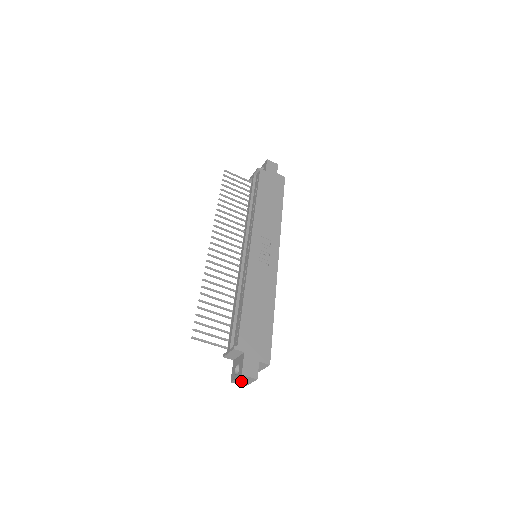
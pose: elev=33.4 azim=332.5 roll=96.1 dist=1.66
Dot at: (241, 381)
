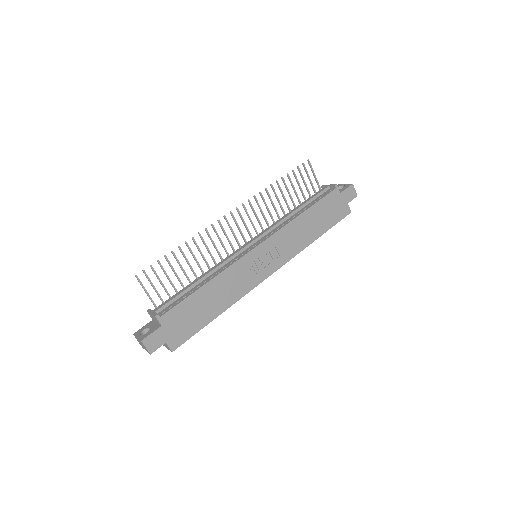
Dot at: (140, 342)
